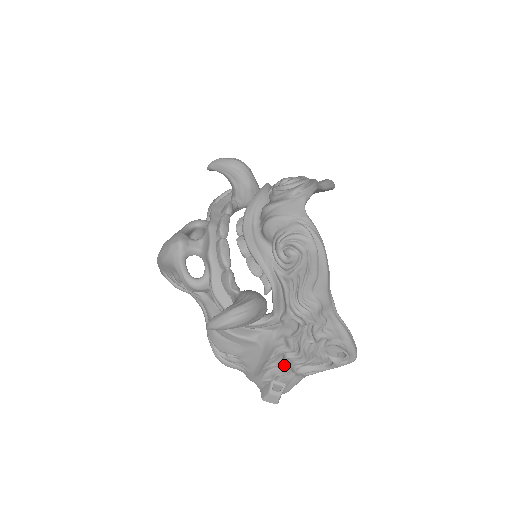
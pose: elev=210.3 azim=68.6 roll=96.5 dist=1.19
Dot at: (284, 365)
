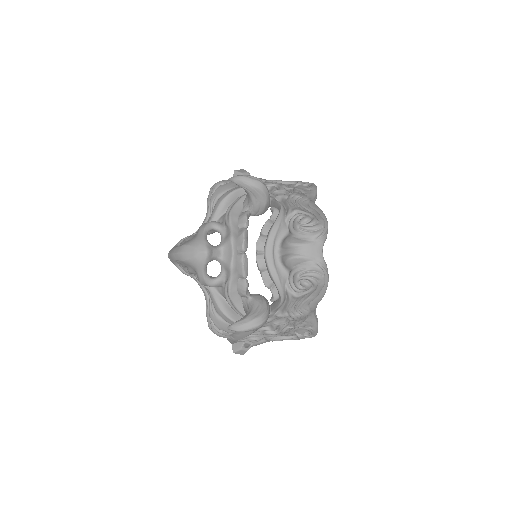
Dot at: occluded
